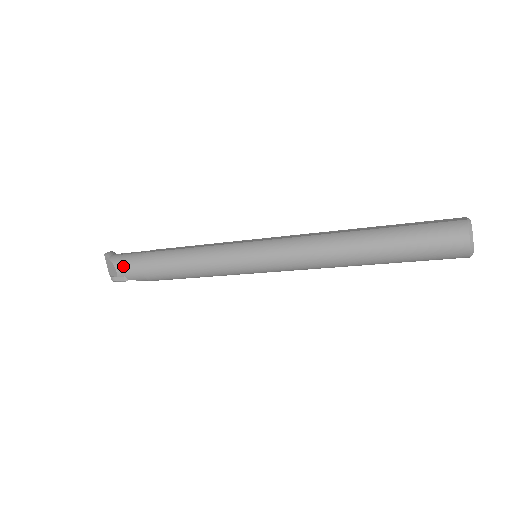
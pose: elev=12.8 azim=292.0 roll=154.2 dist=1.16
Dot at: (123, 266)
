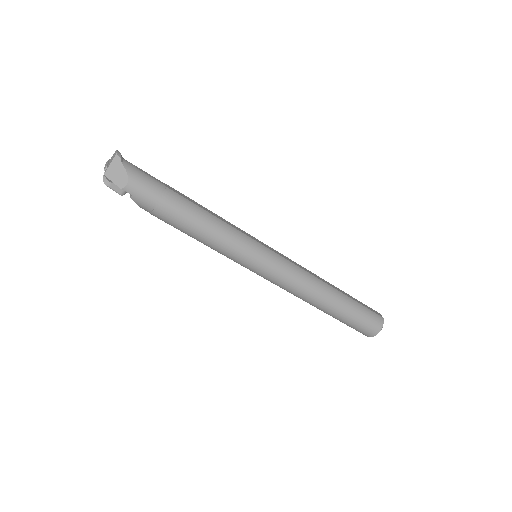
Dot at: (139, 185)
